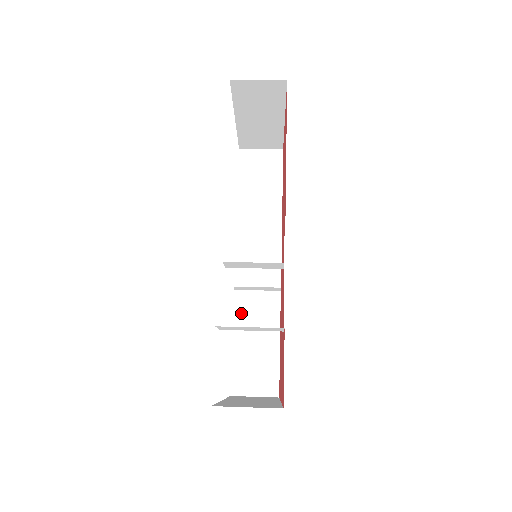
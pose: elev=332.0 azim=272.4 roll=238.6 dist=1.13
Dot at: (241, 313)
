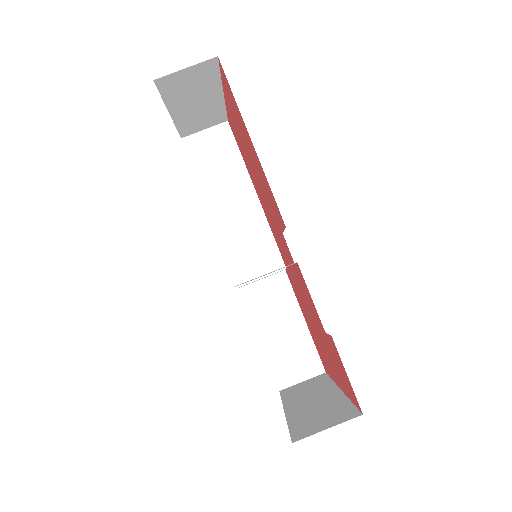
Dot at: (256, 308)
